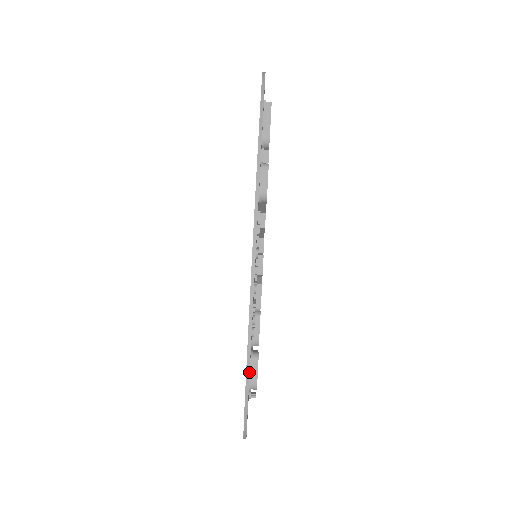
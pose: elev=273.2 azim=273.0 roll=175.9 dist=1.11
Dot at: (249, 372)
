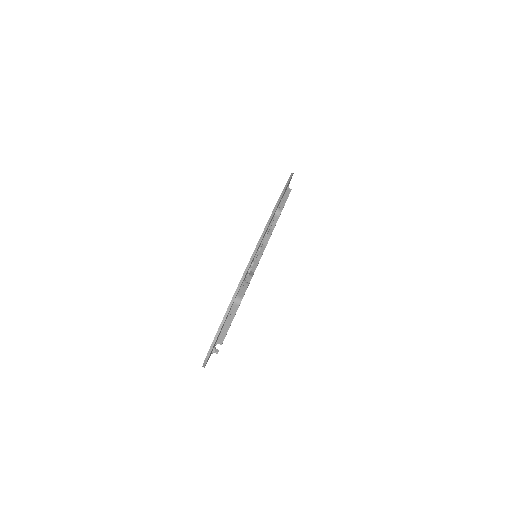
Dot at: occluded
